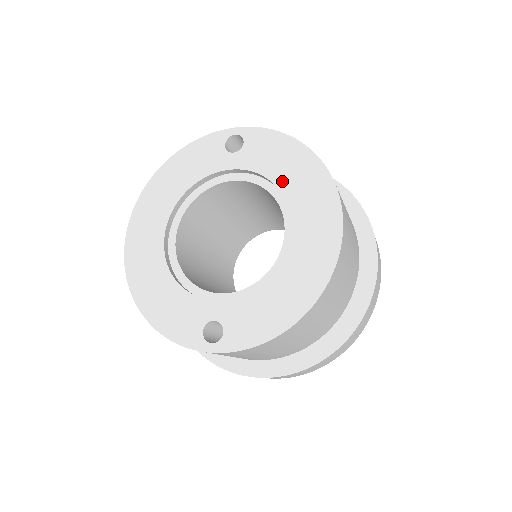
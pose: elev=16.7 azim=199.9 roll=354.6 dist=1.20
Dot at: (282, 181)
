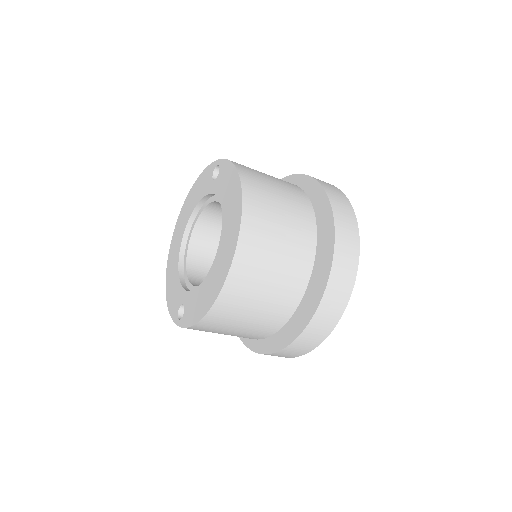
Dot at: (224, 205)
